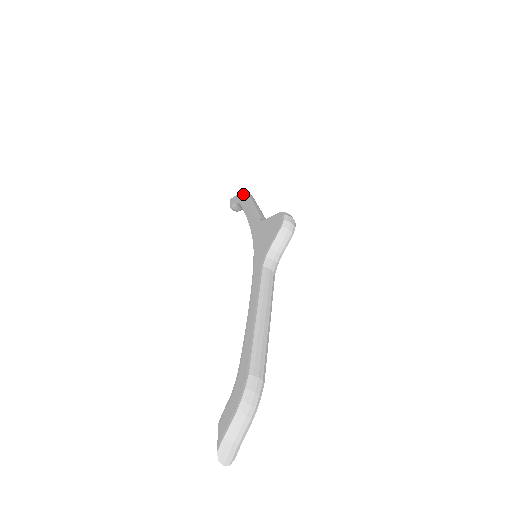
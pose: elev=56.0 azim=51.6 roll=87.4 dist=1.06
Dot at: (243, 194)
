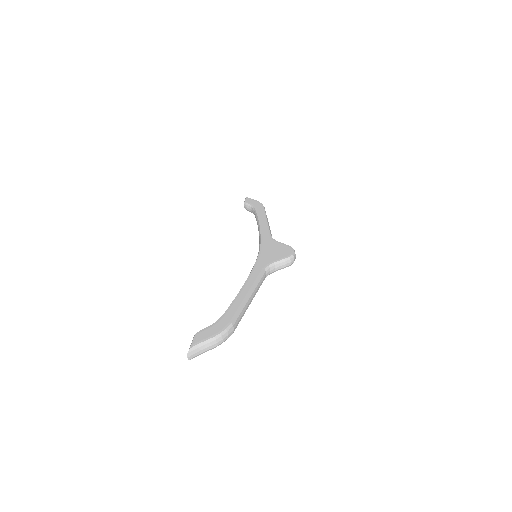
Dot at: (261, 205)
